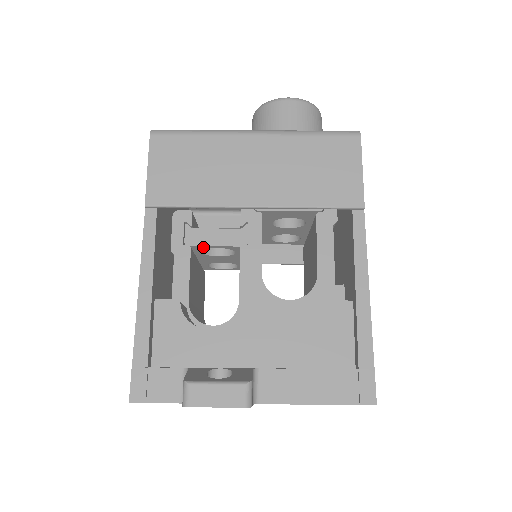
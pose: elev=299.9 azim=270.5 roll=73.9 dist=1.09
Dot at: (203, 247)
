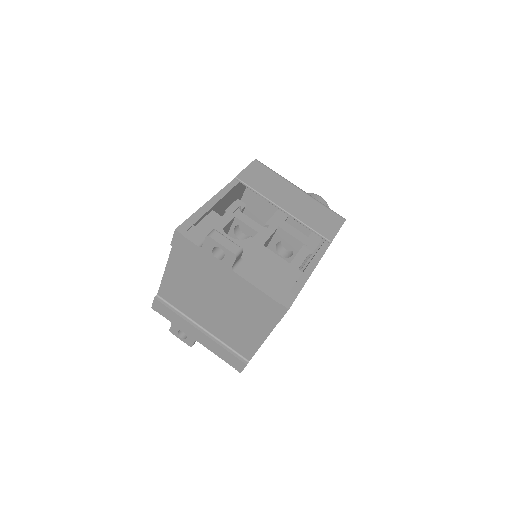
Dot at: (240, 222)
